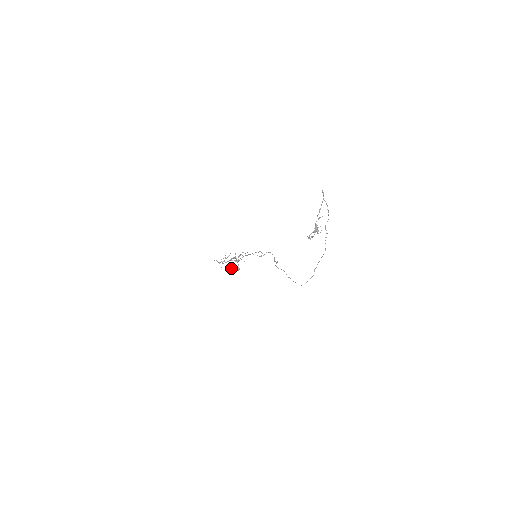
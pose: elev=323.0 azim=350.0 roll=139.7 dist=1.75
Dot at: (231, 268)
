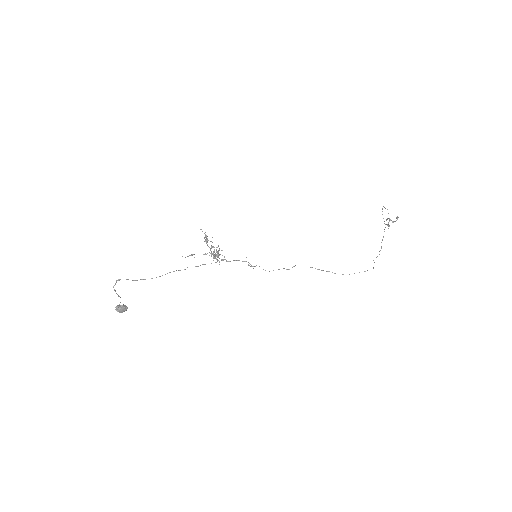
Dot at: (213, 255)
